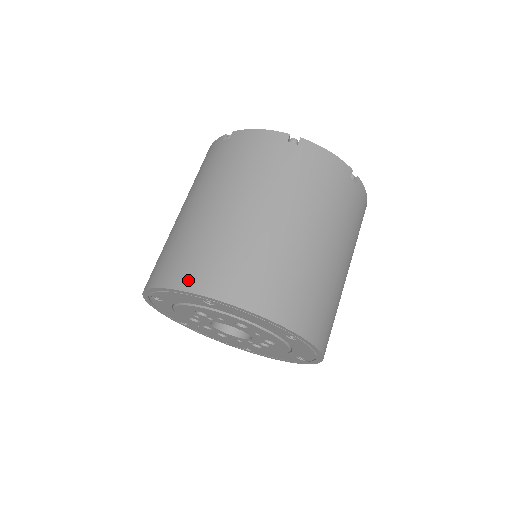
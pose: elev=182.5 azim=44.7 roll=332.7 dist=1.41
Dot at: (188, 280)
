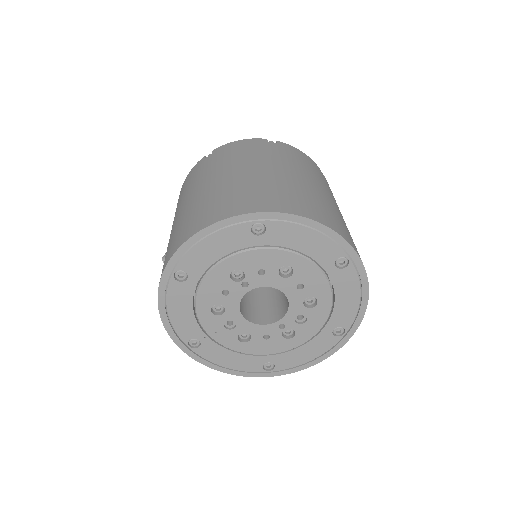
Dot at: (233, 210)
